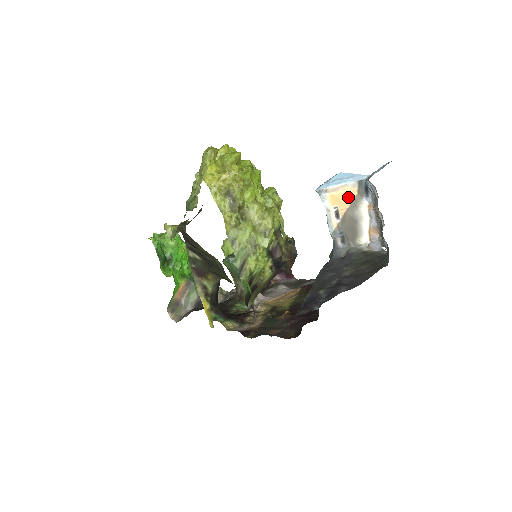
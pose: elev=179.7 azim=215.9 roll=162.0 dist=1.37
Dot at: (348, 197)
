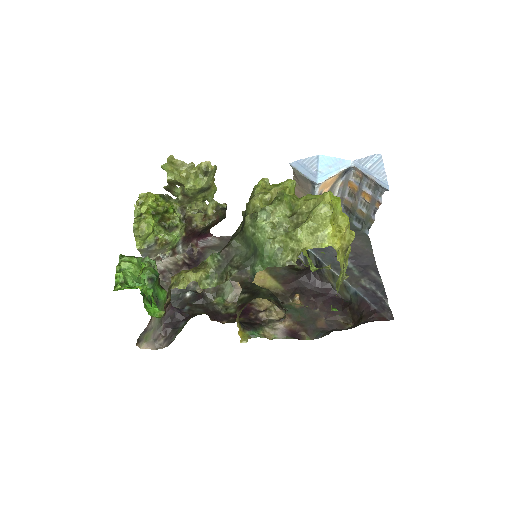
Dot at: (333, 181)
